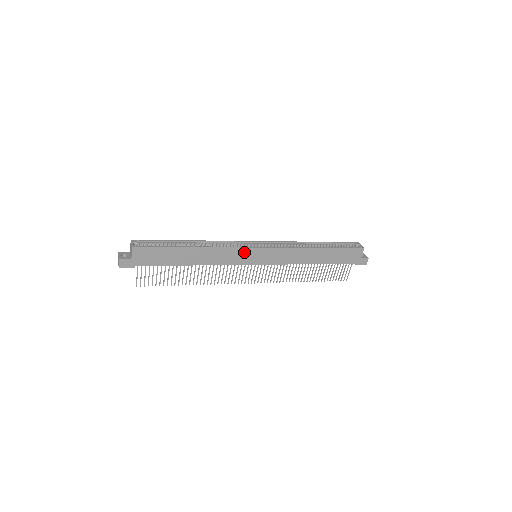
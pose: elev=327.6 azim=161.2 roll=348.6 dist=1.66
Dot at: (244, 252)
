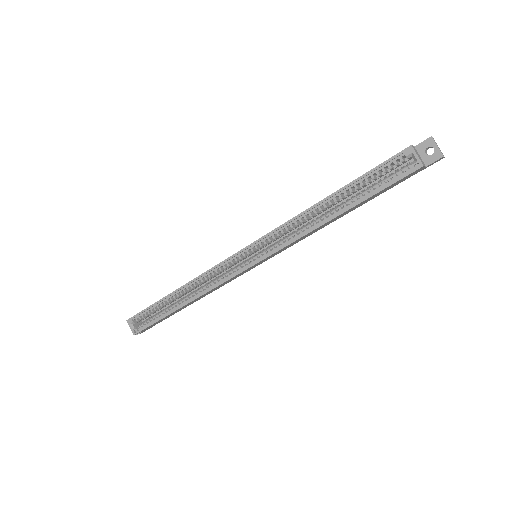
Dot at: (237, 275)
